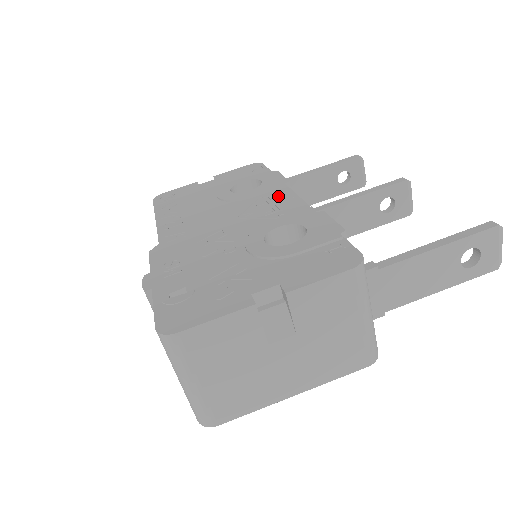
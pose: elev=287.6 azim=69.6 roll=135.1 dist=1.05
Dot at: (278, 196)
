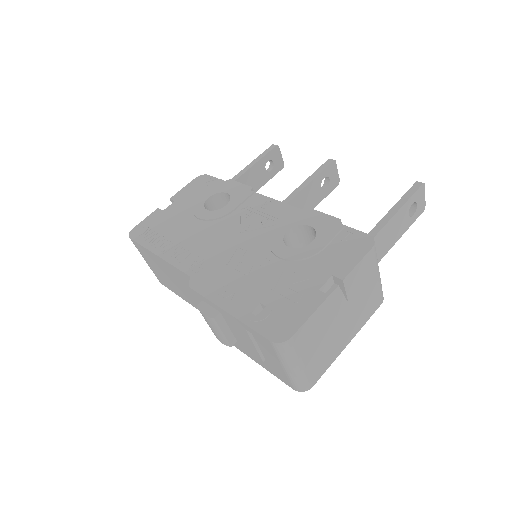
Dot at: (257, 204)
